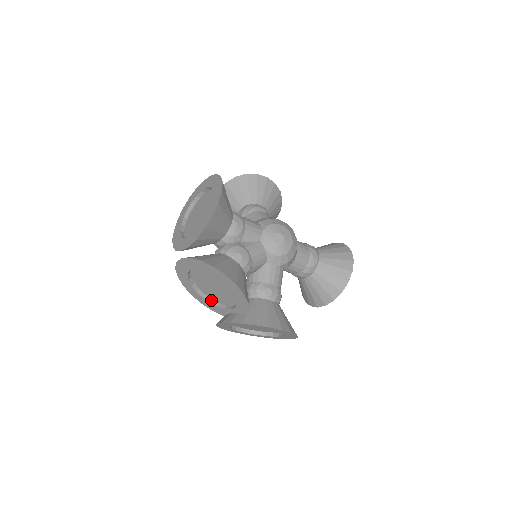
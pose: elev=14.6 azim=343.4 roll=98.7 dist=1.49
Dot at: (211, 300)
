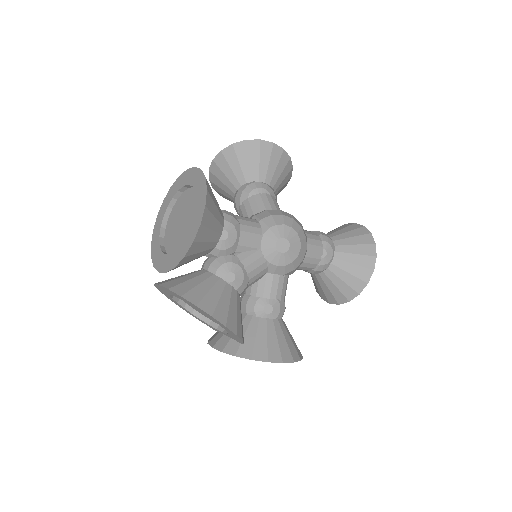
Dot at: (201, 315)
